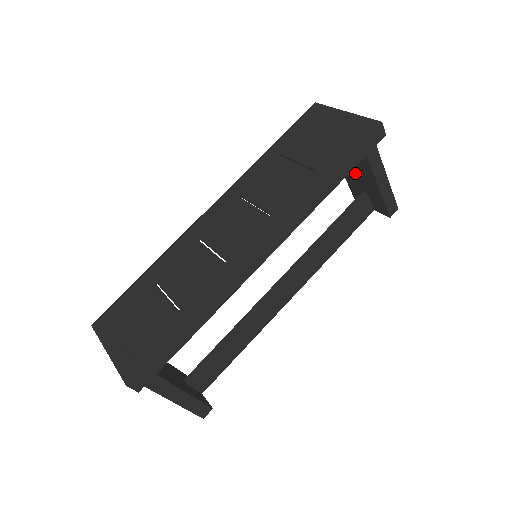
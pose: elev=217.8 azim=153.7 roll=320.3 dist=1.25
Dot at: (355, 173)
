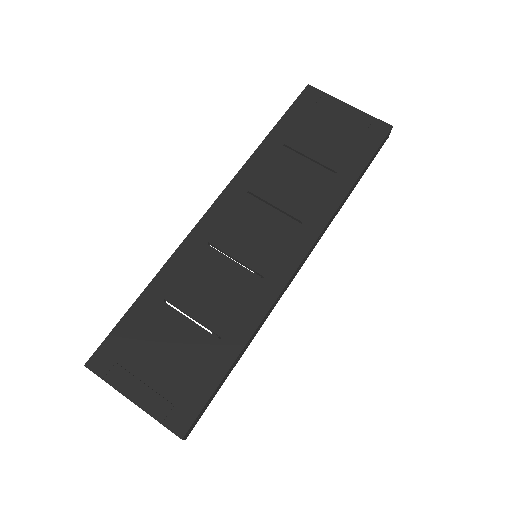
Dot at: occluded
